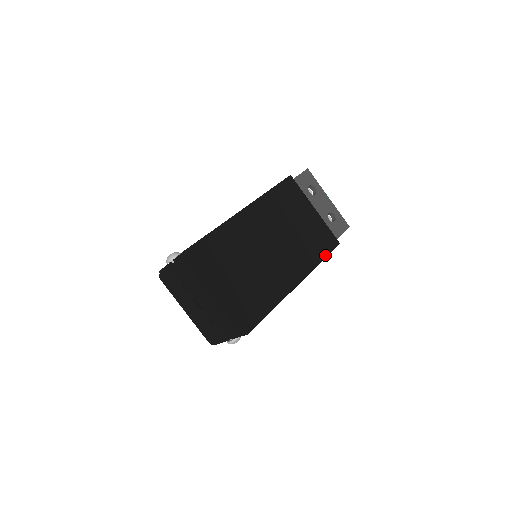
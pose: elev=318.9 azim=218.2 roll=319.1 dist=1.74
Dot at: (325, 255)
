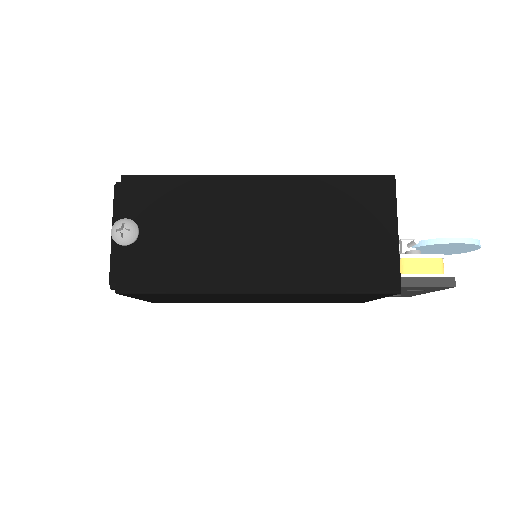
Dot at: occluded
